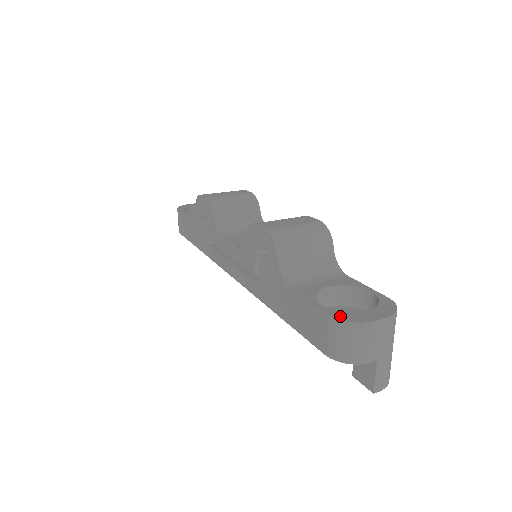
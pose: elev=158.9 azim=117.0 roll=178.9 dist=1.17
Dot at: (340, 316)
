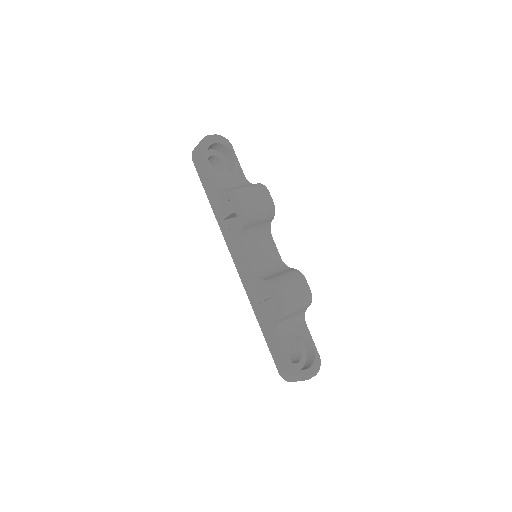
Dot at: (297, 373)
